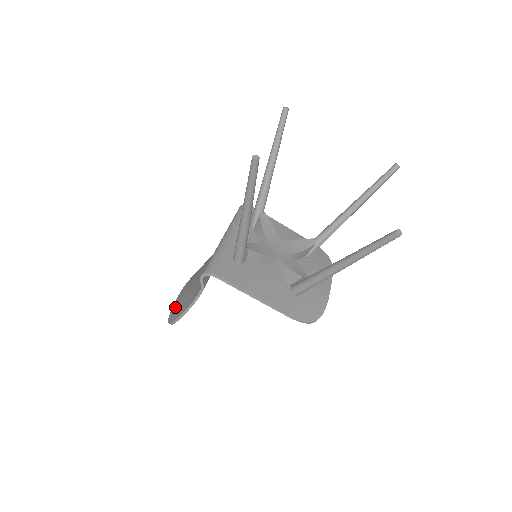
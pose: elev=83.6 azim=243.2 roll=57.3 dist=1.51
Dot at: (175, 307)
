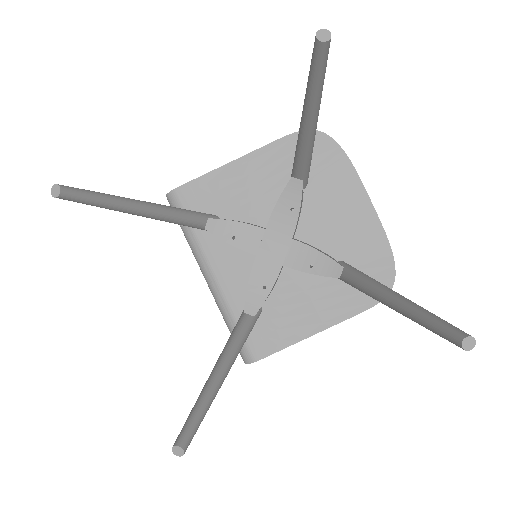
Dot at: occluded
